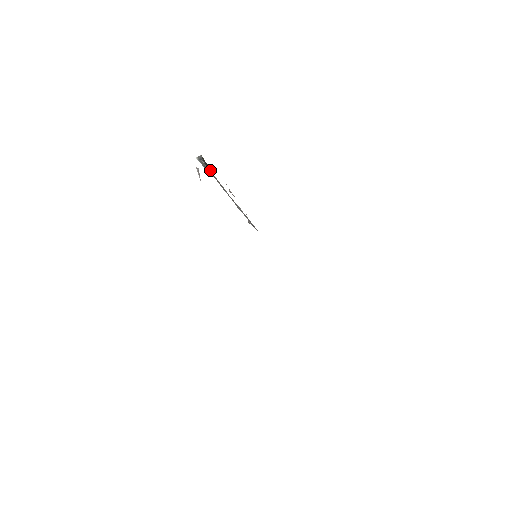
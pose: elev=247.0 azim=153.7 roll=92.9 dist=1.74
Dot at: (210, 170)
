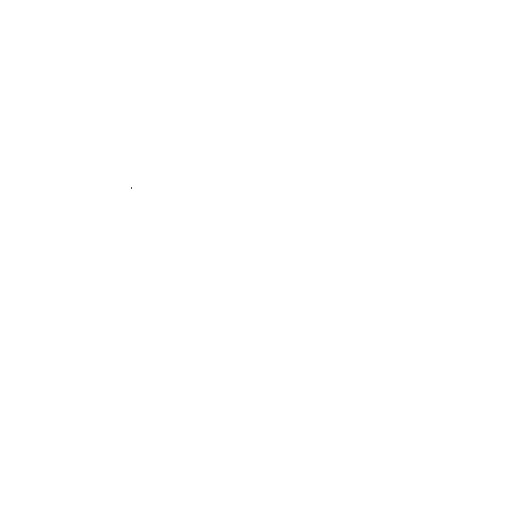
Dot at: occluded
